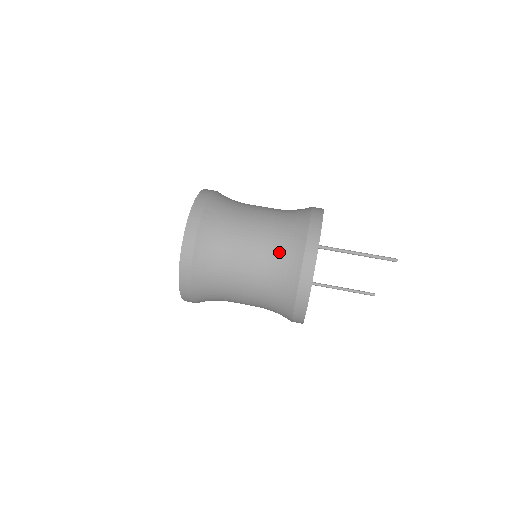
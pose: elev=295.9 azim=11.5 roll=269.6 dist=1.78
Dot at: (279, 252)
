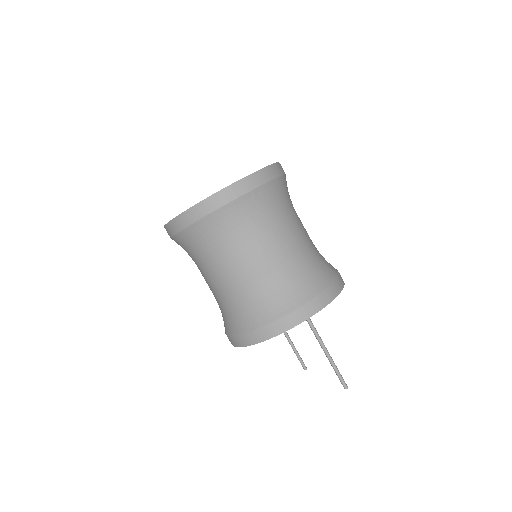
Dot at: (273, 289)
